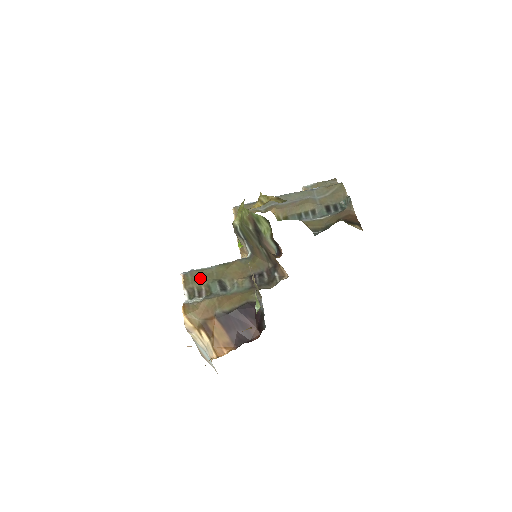
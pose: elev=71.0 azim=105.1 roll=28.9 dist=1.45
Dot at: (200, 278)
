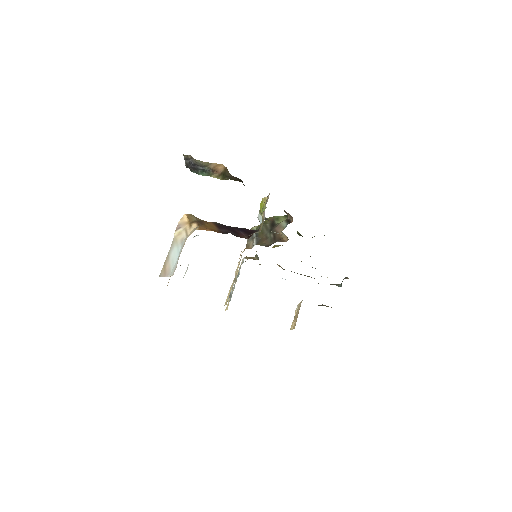
Dot at: occluded
